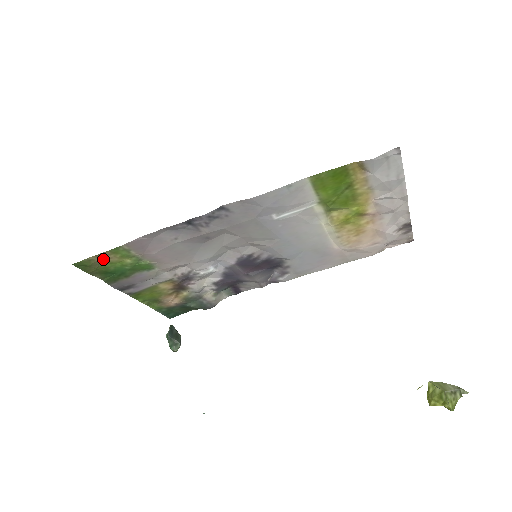
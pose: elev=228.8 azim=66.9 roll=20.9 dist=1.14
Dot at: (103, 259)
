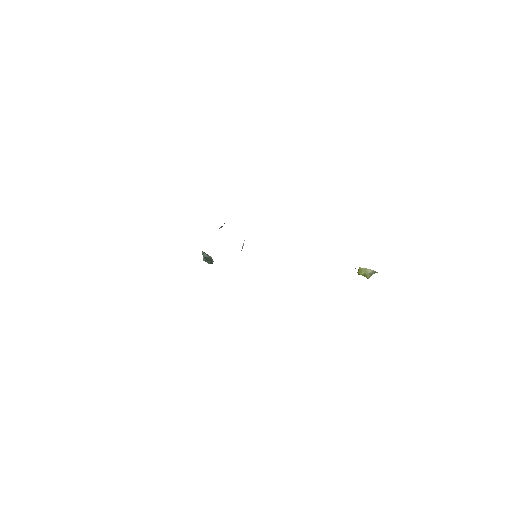
Dot at: occluded
